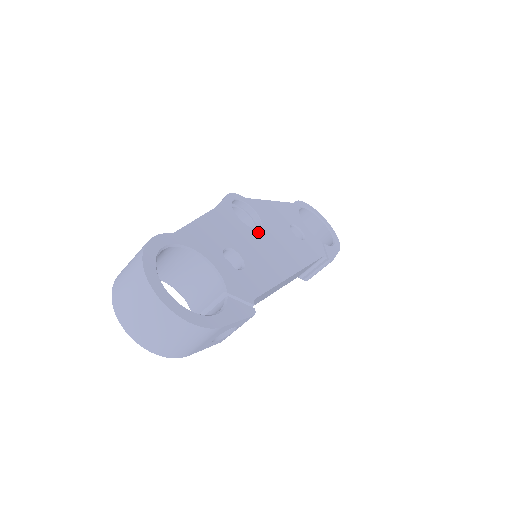
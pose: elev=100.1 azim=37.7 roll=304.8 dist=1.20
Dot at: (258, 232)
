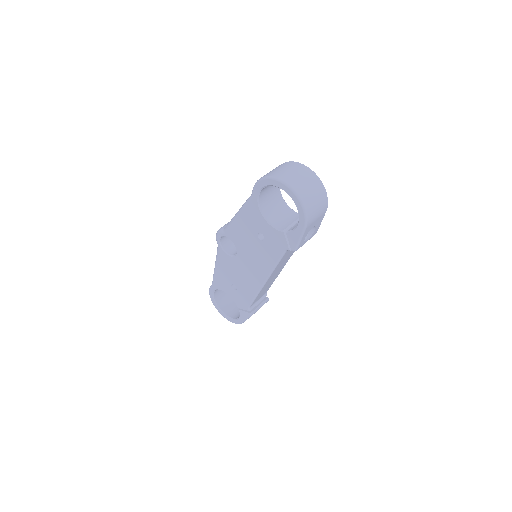
Dot at: occluded
